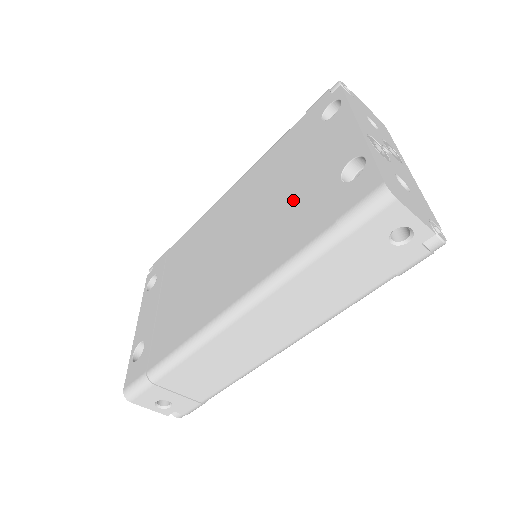
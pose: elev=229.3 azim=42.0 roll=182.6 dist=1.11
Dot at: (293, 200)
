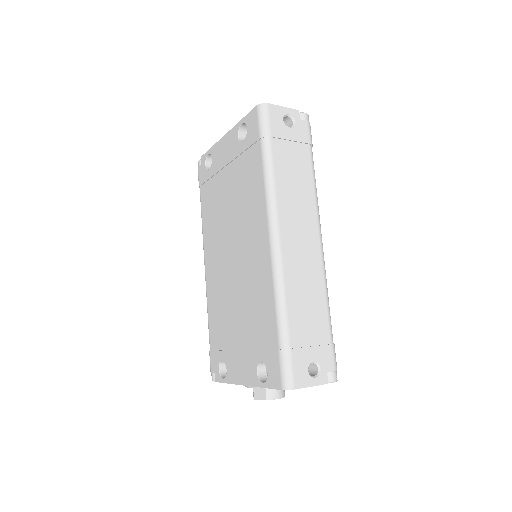
Dot at: (237, 184)
